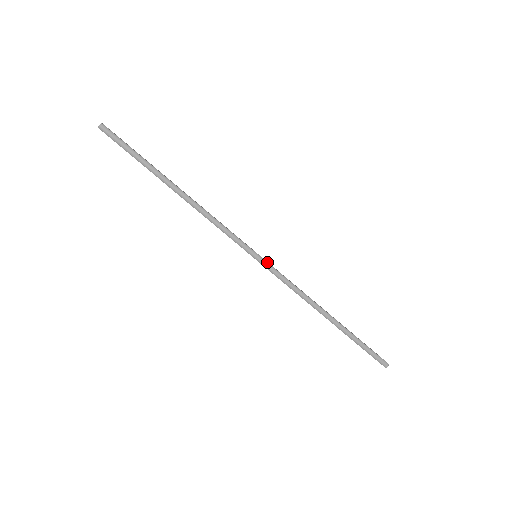
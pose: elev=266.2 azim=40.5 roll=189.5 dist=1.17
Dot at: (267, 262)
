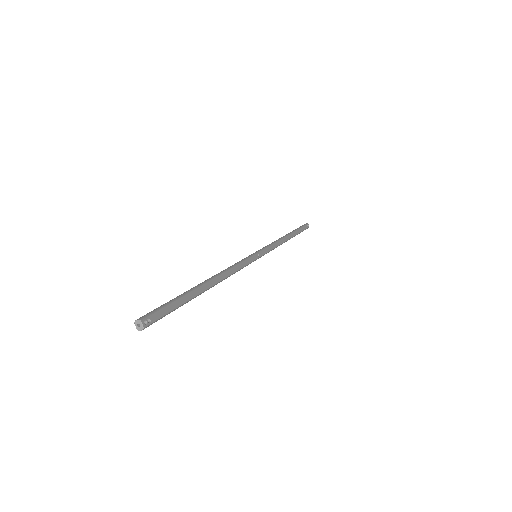
Dot at: (263, 255)
